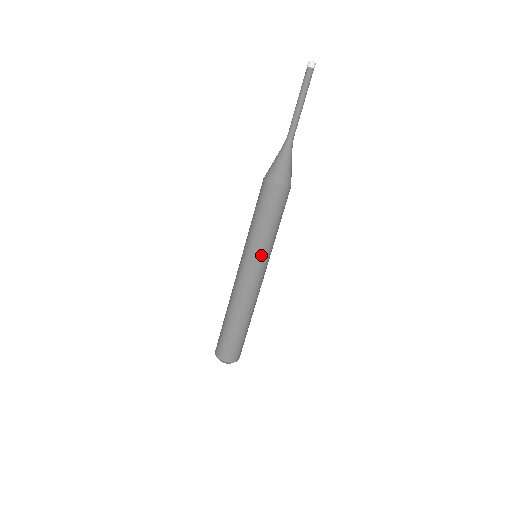
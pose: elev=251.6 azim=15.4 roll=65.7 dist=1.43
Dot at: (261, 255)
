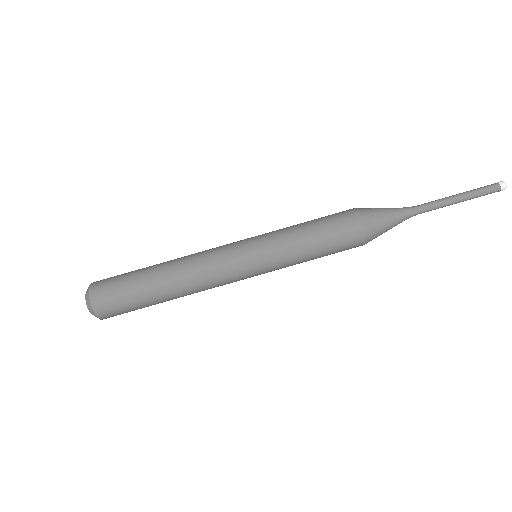
Dot at: (269, 269)
